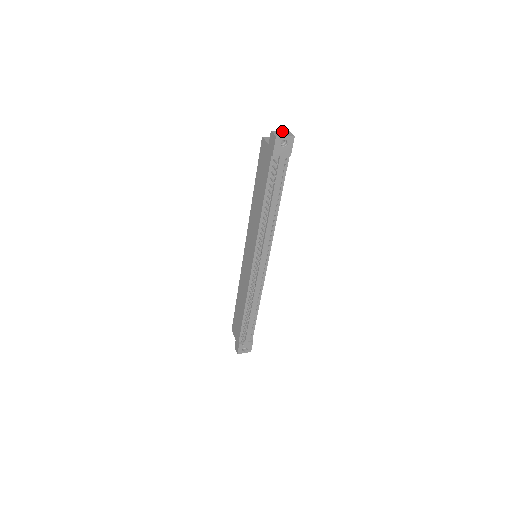
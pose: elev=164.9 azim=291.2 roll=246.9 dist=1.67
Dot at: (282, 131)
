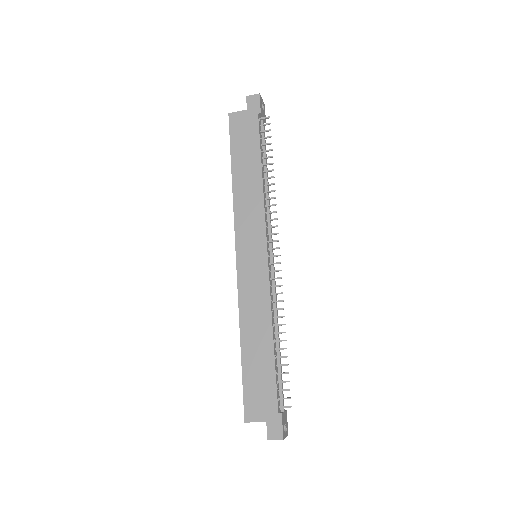
Dot at: occluded
